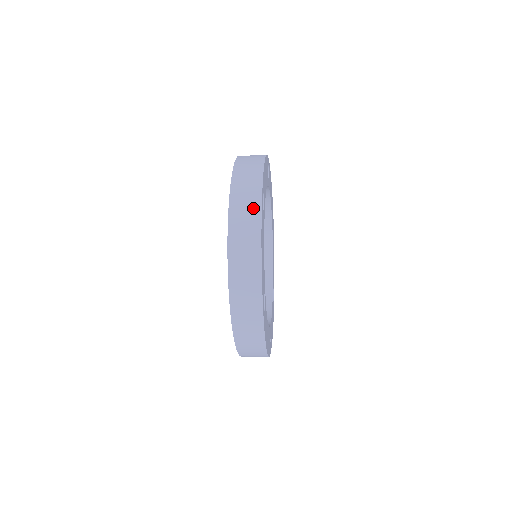
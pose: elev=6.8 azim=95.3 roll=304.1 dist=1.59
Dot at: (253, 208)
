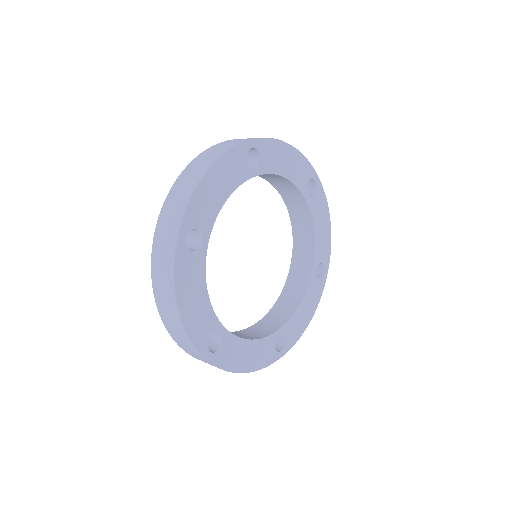
Dot at: (229, 146)
